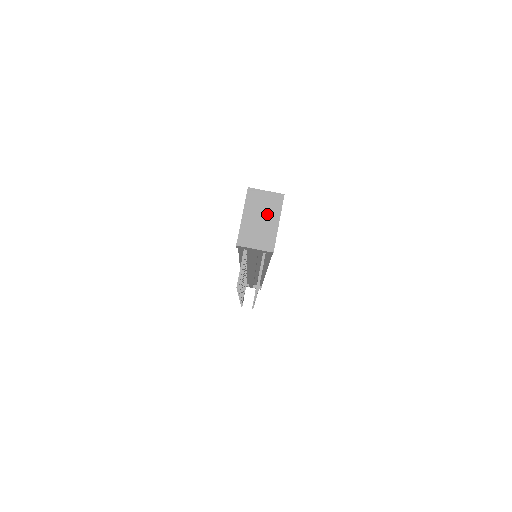
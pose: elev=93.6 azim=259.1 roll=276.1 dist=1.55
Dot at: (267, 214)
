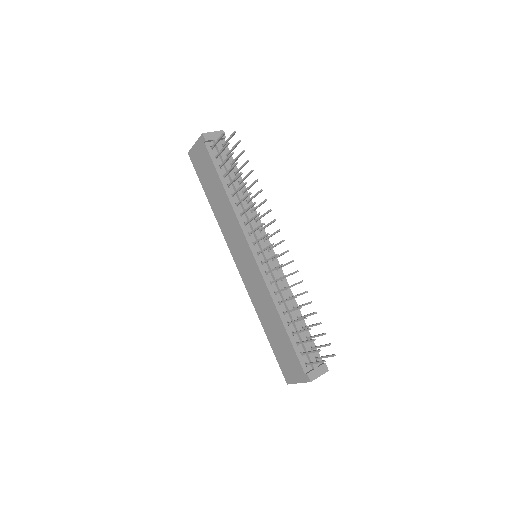
Dot at: occluded
